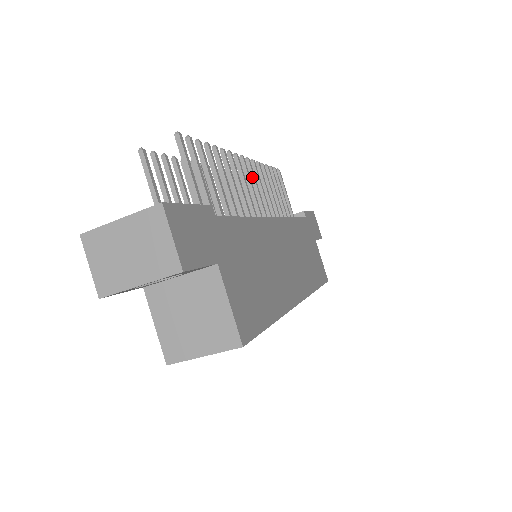
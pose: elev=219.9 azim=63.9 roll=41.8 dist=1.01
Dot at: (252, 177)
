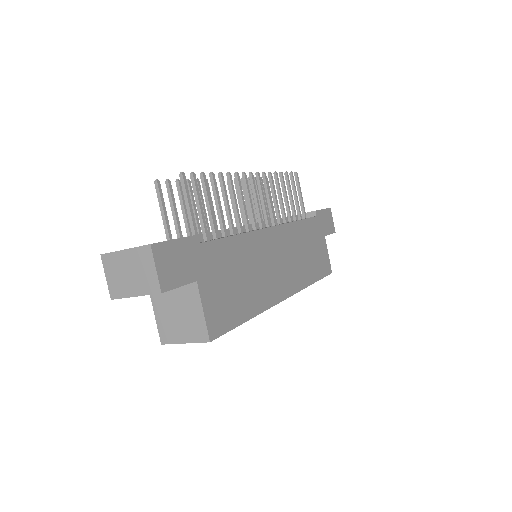
Dot at: (260, 189)
